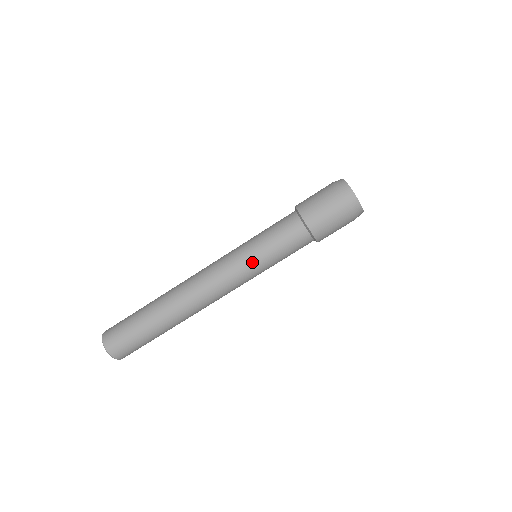
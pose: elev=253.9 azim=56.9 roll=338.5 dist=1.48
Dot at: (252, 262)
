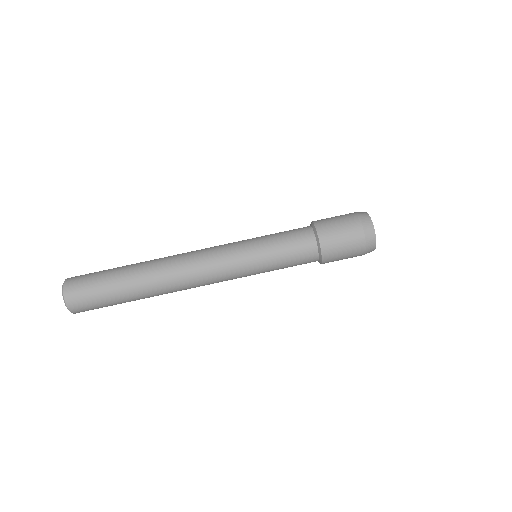
Dot at: (254, 267)
